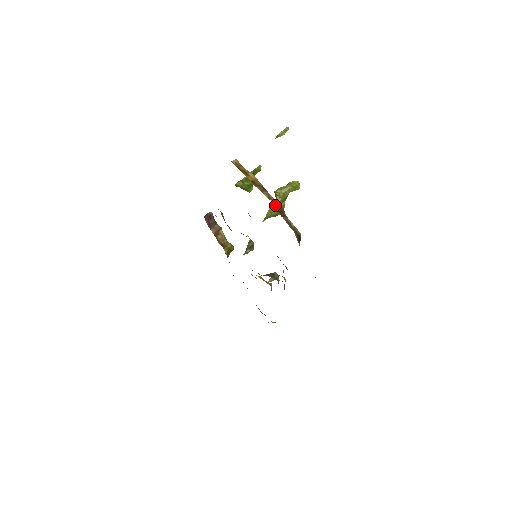
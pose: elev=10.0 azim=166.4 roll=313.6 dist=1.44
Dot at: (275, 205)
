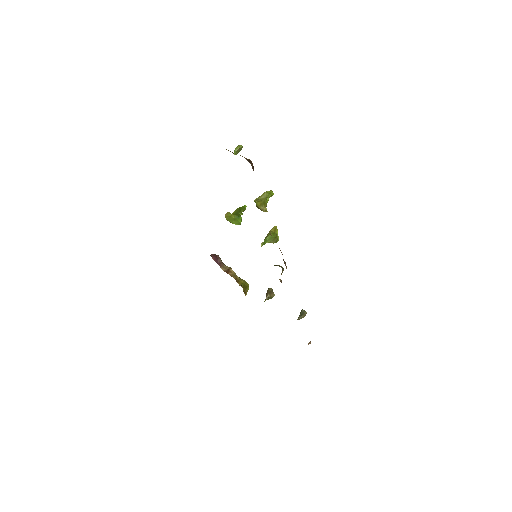
Dot at: occluded
